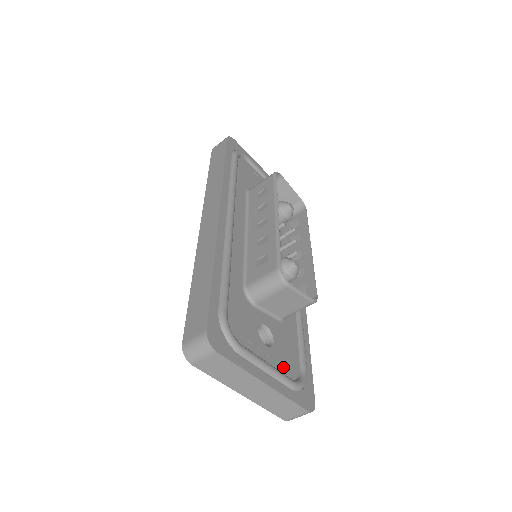
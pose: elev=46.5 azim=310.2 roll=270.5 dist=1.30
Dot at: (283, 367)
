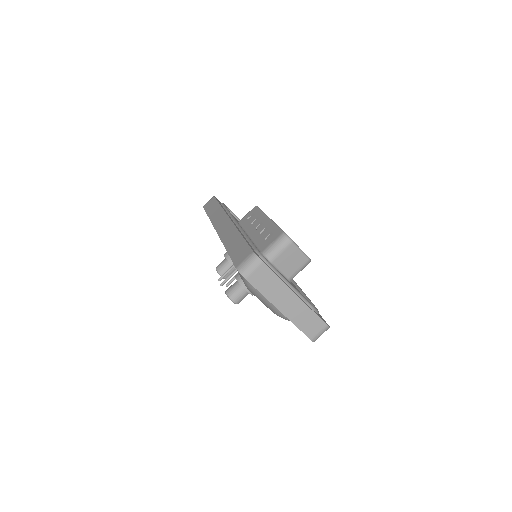
Dot at: occluded
